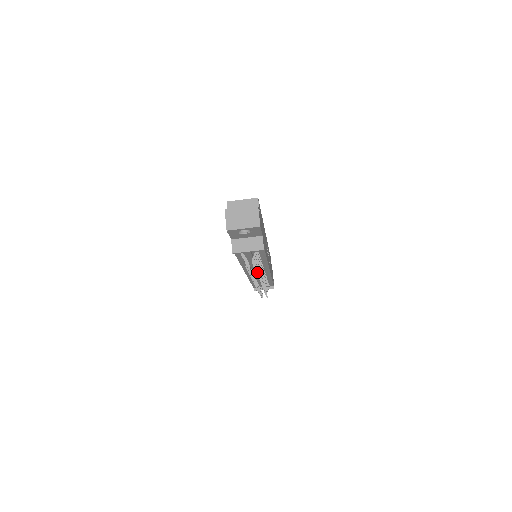
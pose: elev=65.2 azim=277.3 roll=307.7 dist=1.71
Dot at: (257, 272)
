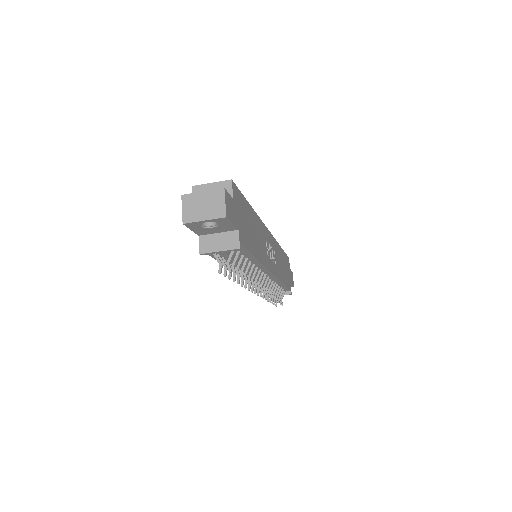
Dot at: (242, 277)
